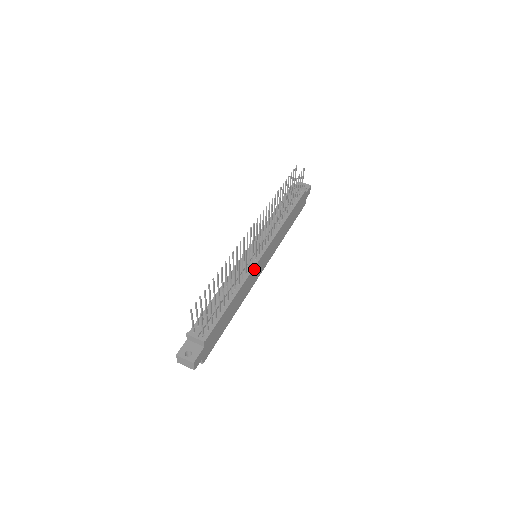
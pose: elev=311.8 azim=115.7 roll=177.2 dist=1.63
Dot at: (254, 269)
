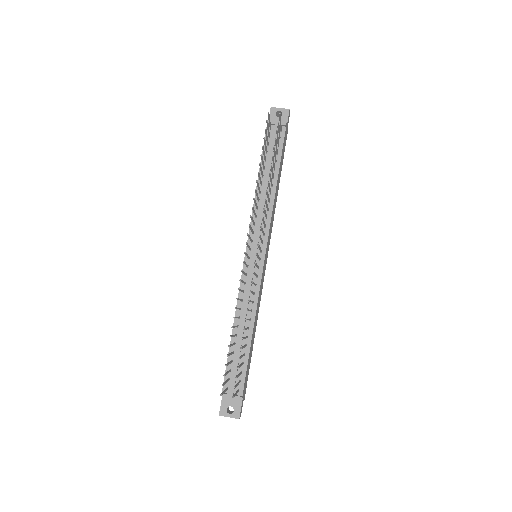
Dot at: (261, 281)
